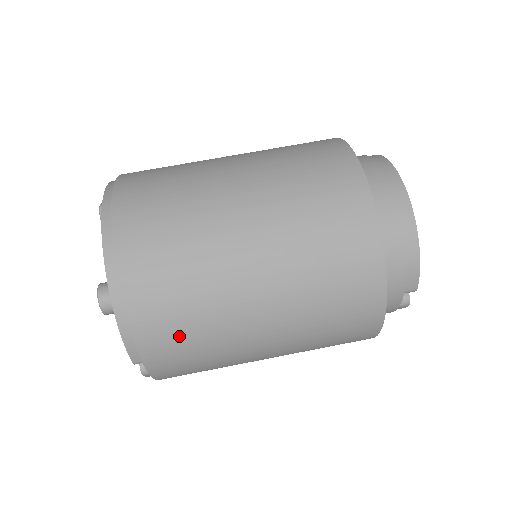
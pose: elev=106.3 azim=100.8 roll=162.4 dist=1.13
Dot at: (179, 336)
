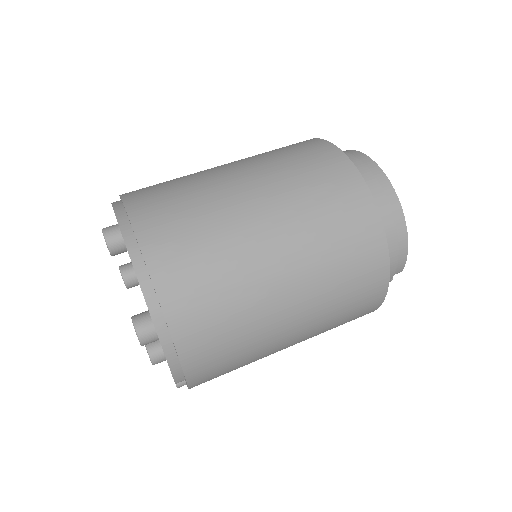
Dot at: (222, 354)
